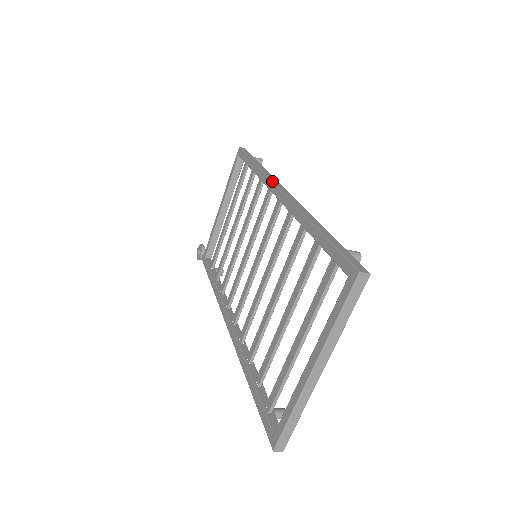
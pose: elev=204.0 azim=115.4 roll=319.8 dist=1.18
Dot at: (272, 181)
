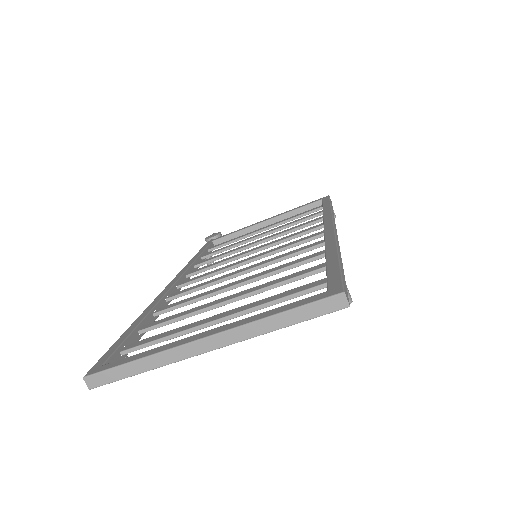
Dot at: occluded
